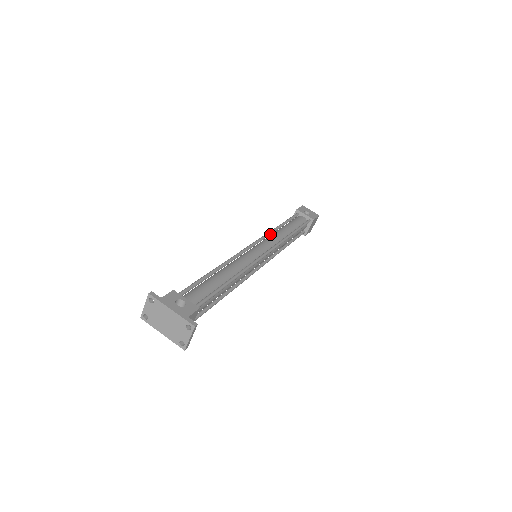
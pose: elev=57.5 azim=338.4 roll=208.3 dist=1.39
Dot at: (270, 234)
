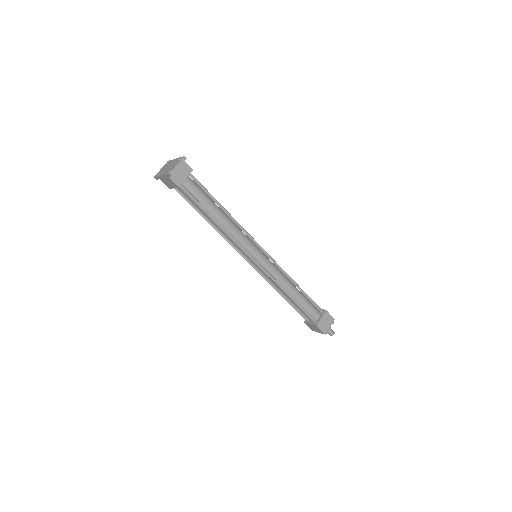
Dot at: occluded
